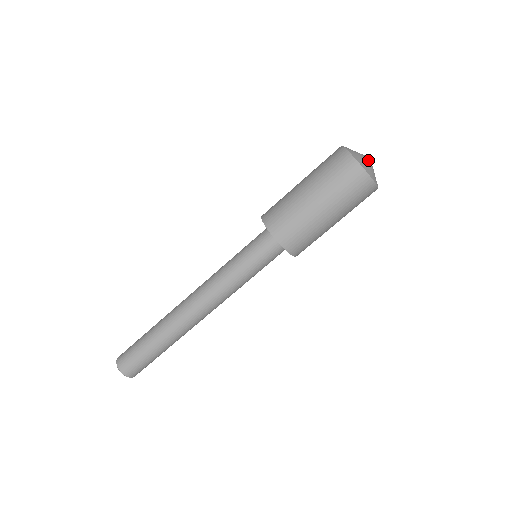
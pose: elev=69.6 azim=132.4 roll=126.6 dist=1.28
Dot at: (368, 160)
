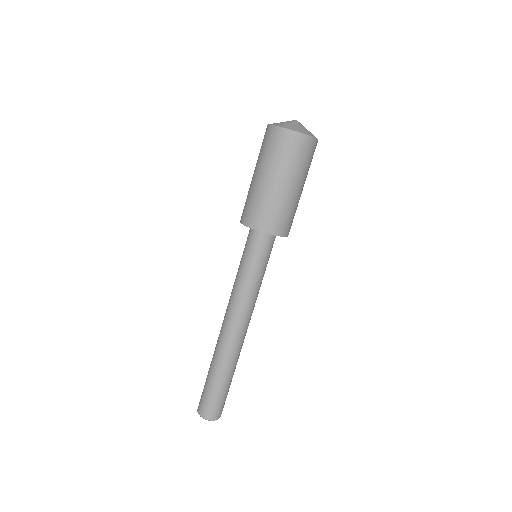
Dot at: (296, 123)
